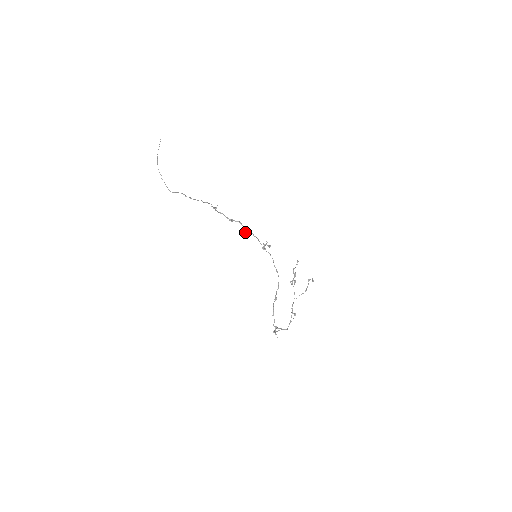
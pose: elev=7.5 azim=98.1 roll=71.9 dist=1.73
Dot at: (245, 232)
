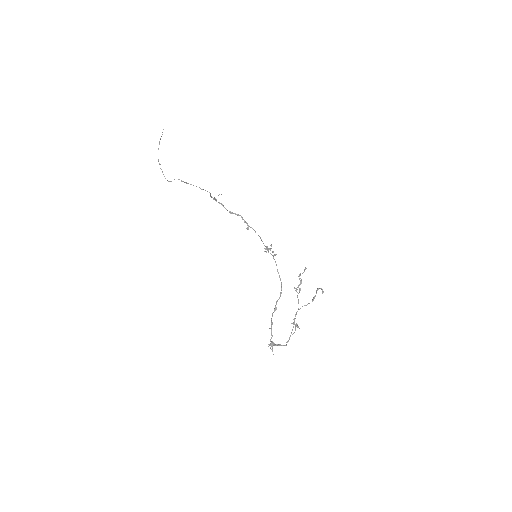
Dot at: (246, 228)
